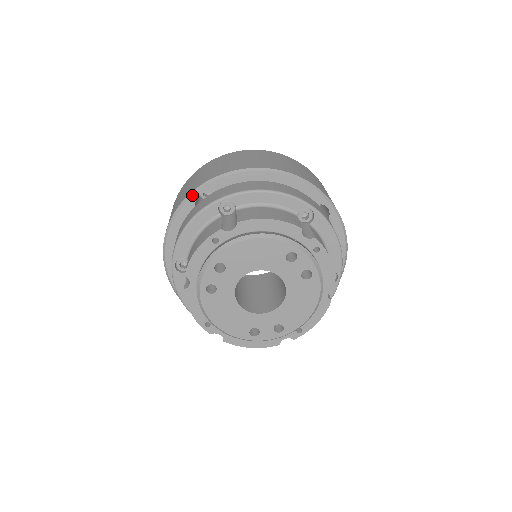
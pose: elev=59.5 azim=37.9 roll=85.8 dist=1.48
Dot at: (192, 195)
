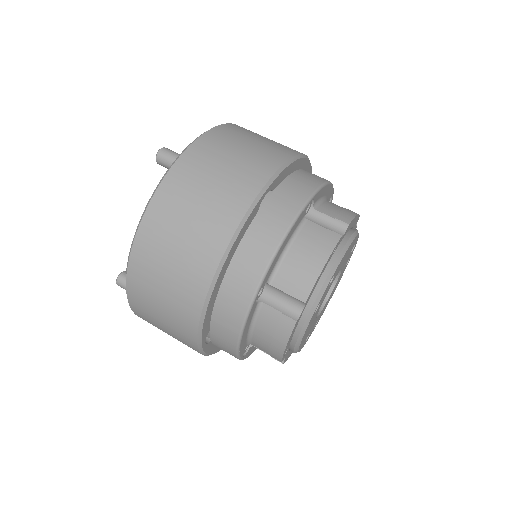
Dot at: (262, 196)
